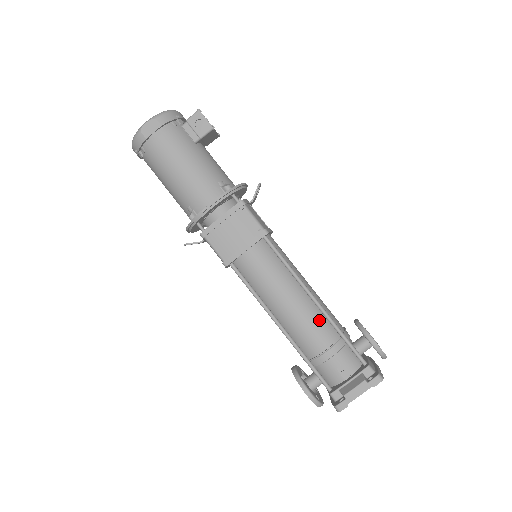
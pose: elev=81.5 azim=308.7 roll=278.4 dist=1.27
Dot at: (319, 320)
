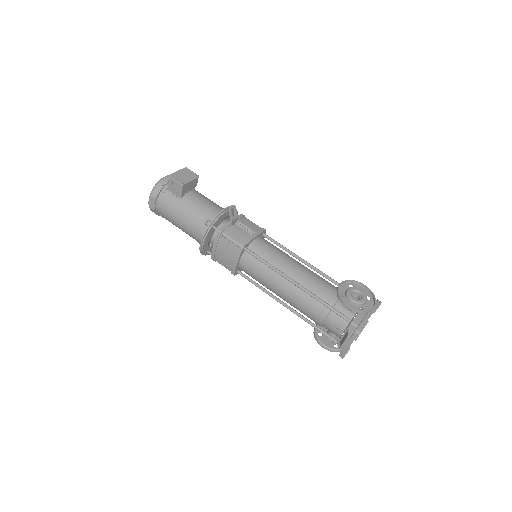
Dot at: (305, 297)
